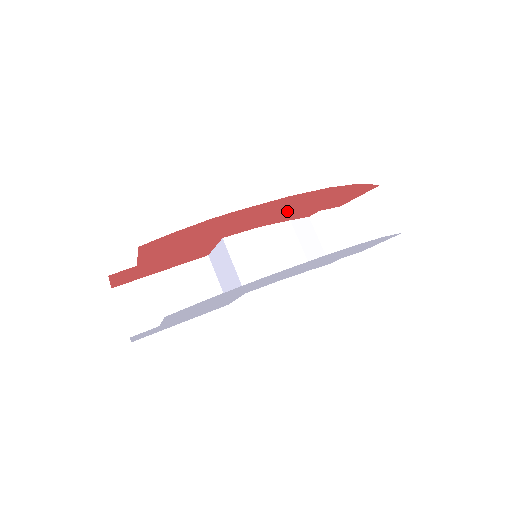
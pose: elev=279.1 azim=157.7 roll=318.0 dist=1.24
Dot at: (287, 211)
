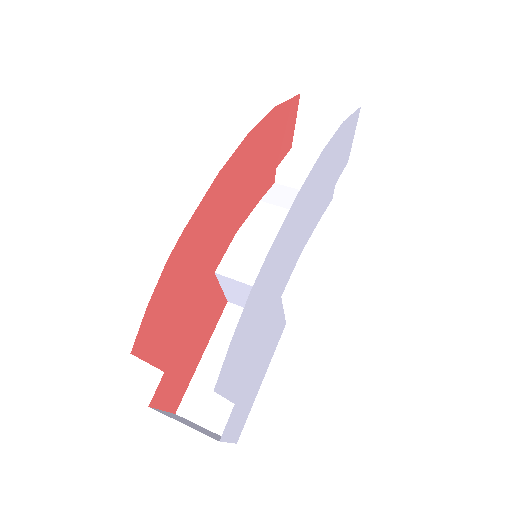
Dot at: (242, 193)
